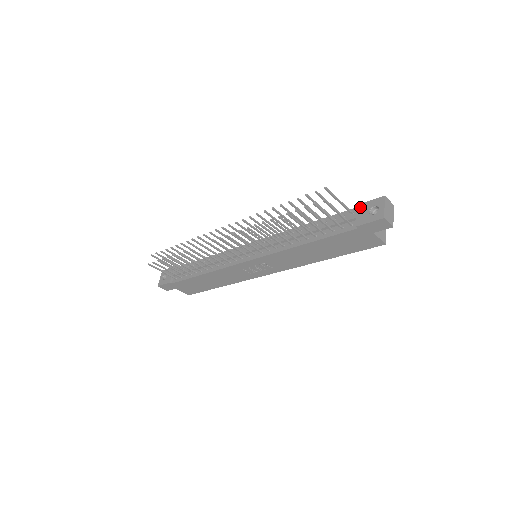
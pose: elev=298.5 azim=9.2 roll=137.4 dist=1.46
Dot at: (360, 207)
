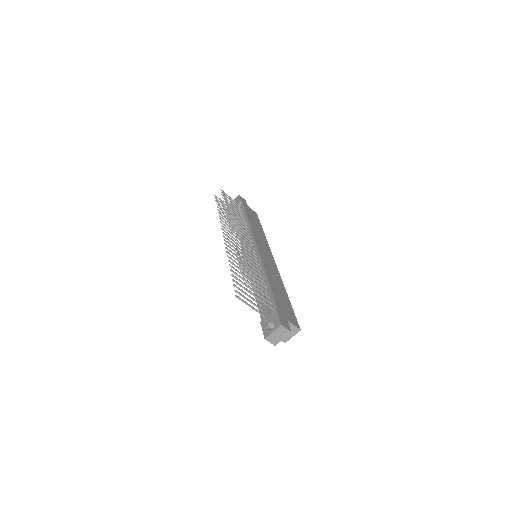
Dot at: (273, 312)
